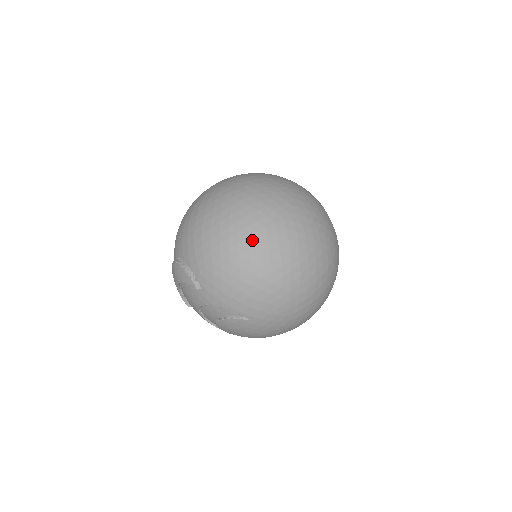
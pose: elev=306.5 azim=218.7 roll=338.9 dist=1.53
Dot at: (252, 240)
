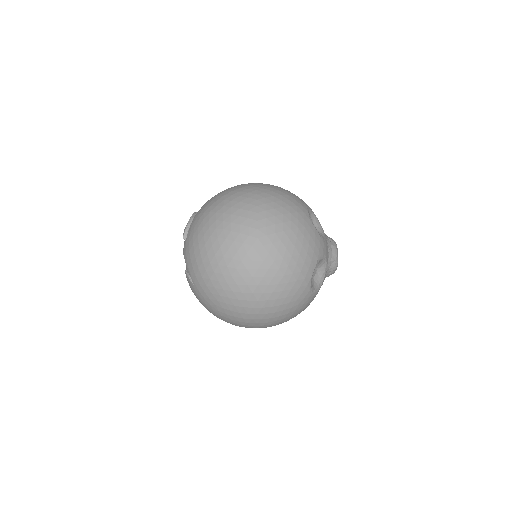
Dot at: (225, 233)
